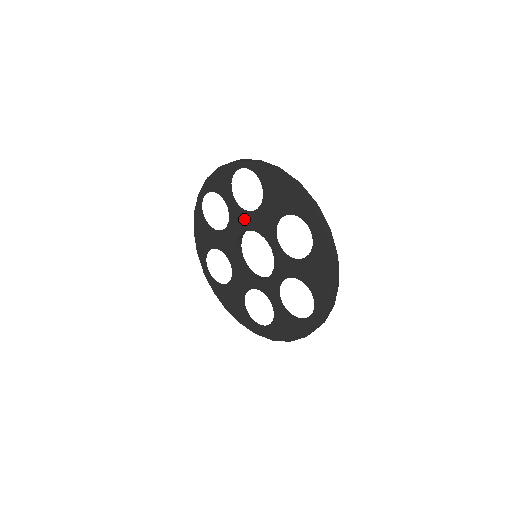
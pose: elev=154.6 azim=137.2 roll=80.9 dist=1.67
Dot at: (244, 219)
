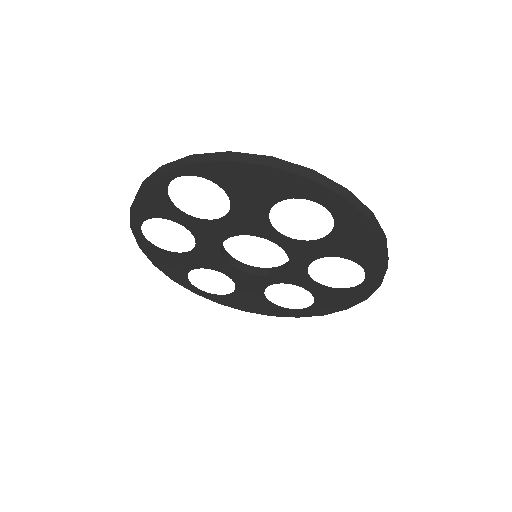
Dot at: (216, 229)
